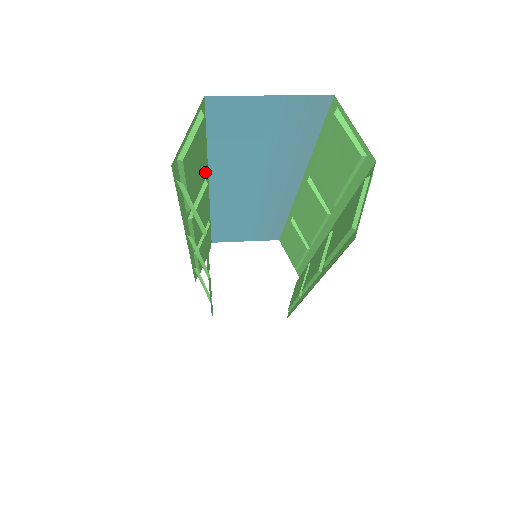
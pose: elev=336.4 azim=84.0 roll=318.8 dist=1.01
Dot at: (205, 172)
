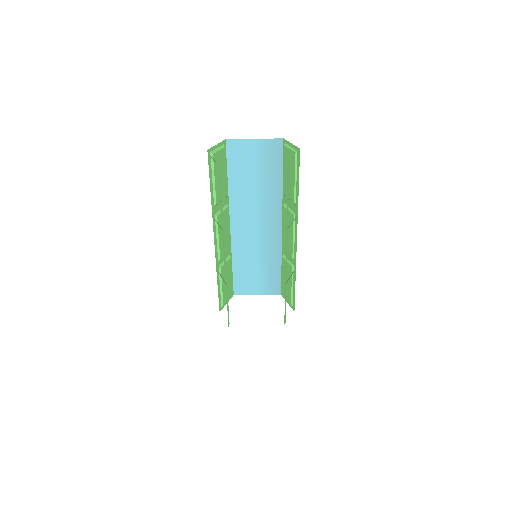
Dot at: (226, 192)
